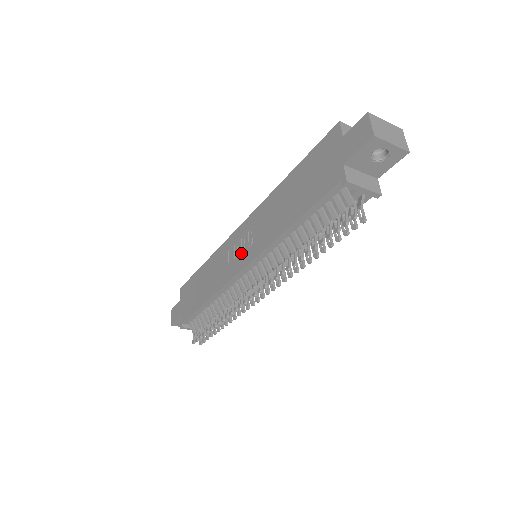
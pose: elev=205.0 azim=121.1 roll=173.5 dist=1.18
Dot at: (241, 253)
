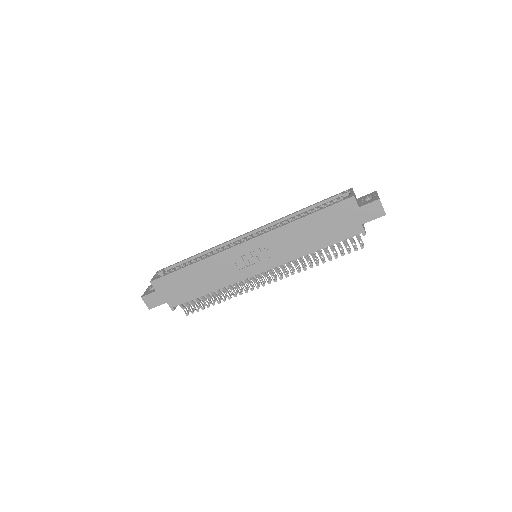
Dot at: (255, 262)
